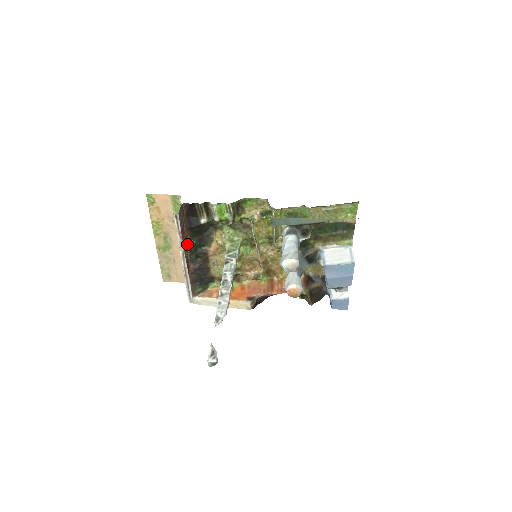
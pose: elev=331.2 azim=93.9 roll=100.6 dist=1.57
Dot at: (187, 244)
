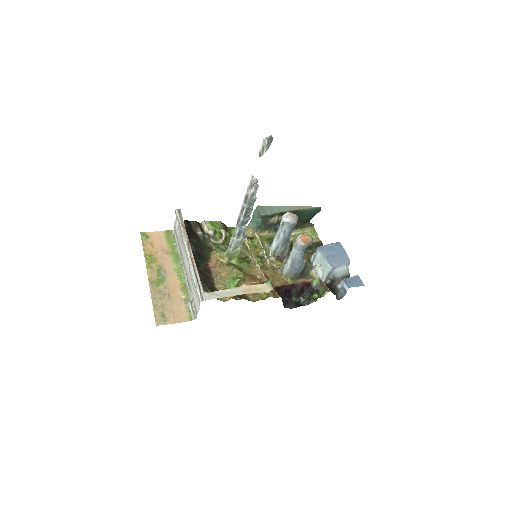
Dot at: occluded
